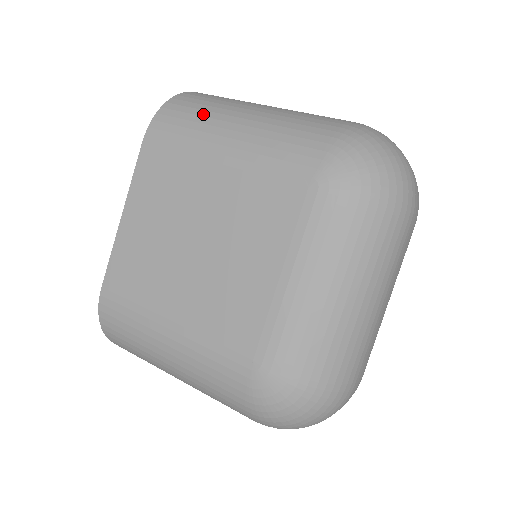
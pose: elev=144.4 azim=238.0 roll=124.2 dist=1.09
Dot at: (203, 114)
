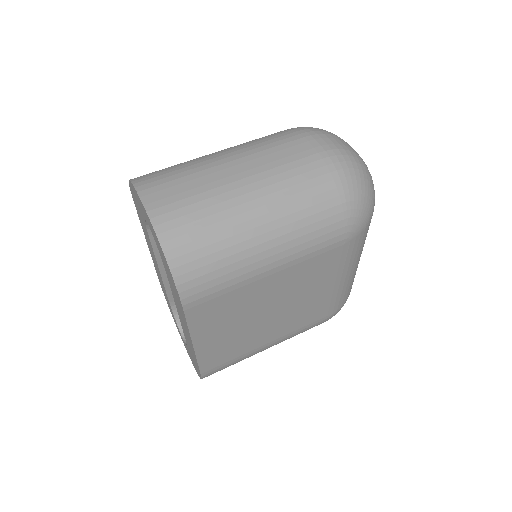
Dot at: (224, 255)
